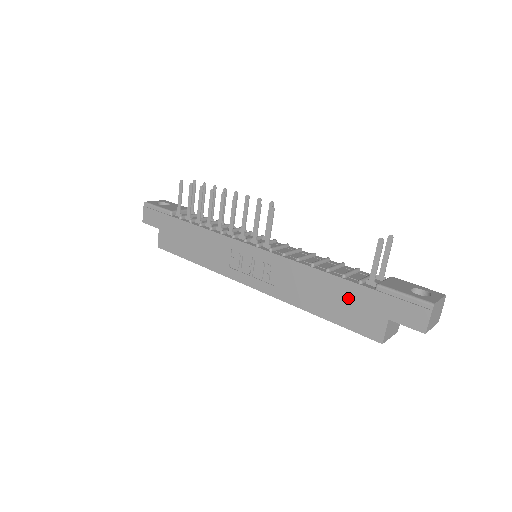
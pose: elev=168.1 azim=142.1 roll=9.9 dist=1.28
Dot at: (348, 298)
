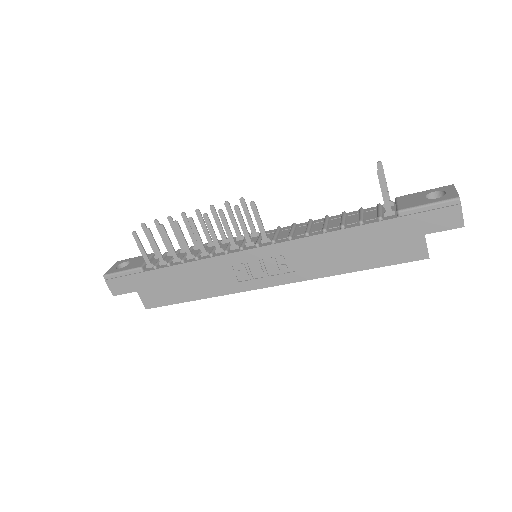
Dot at: (377, 239)
